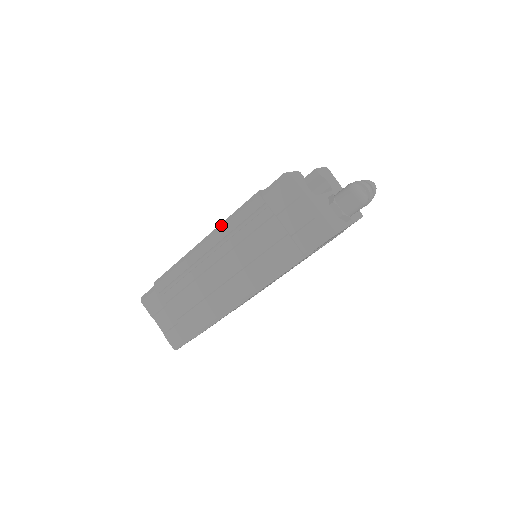
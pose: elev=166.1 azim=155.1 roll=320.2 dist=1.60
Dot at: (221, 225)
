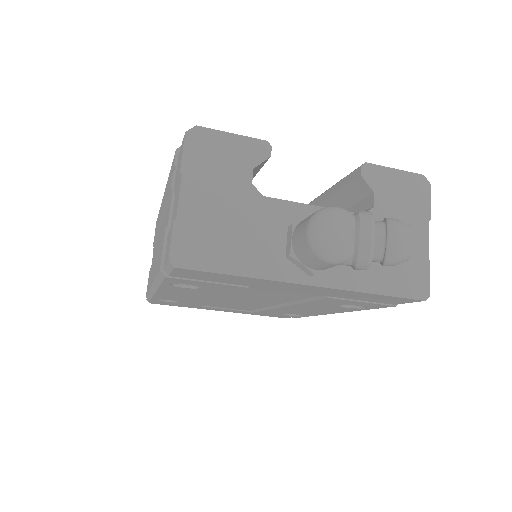
Dot at: occluded
